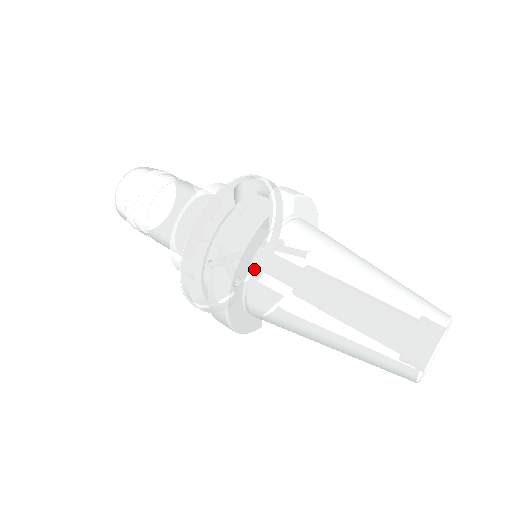
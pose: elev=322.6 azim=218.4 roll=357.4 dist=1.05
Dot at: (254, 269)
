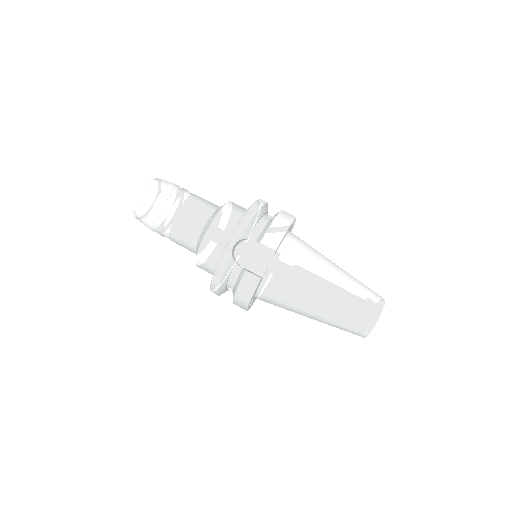
Dot at: (259, 295)
